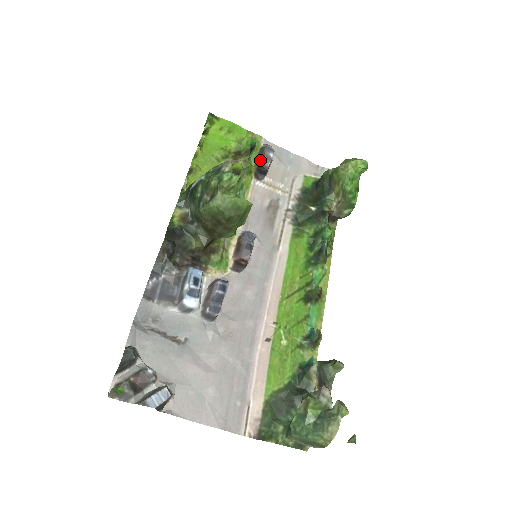
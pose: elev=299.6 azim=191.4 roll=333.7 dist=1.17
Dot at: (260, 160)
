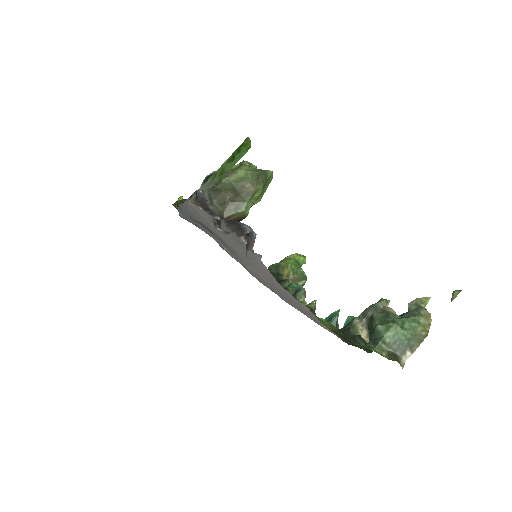
Dot at: occluded
